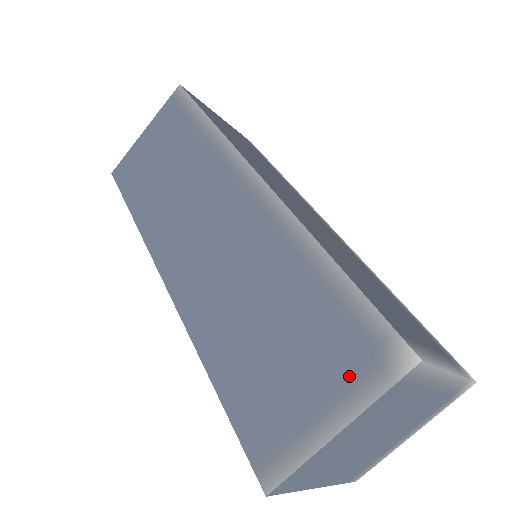
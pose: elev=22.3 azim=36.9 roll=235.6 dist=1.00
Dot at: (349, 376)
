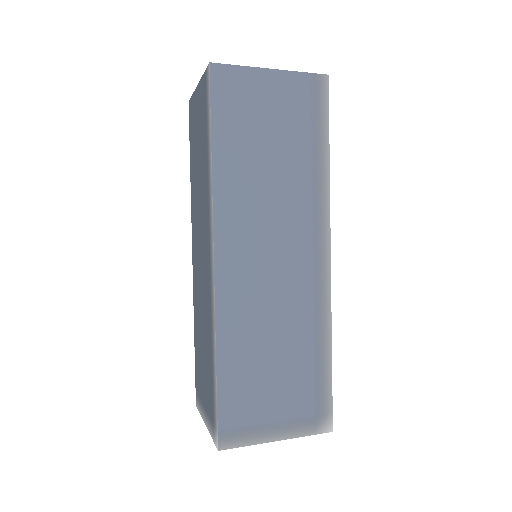
Dot at: (210, 416)
